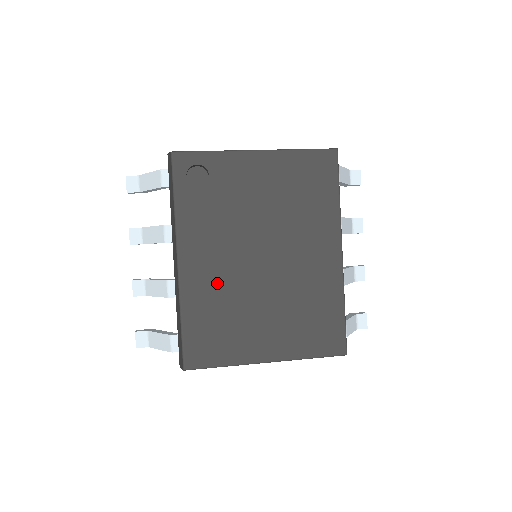
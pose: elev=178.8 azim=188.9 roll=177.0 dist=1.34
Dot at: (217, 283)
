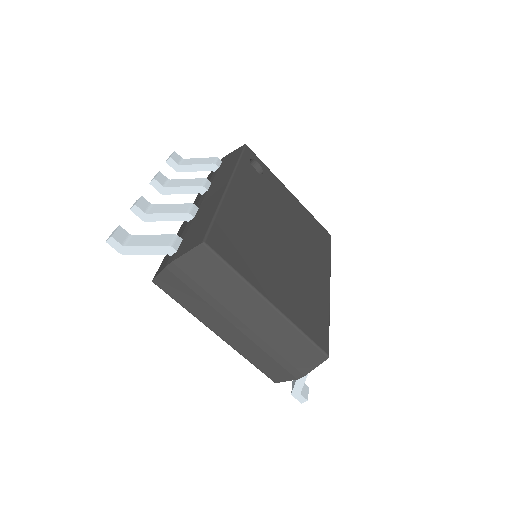
Dot at: (250, 220)
